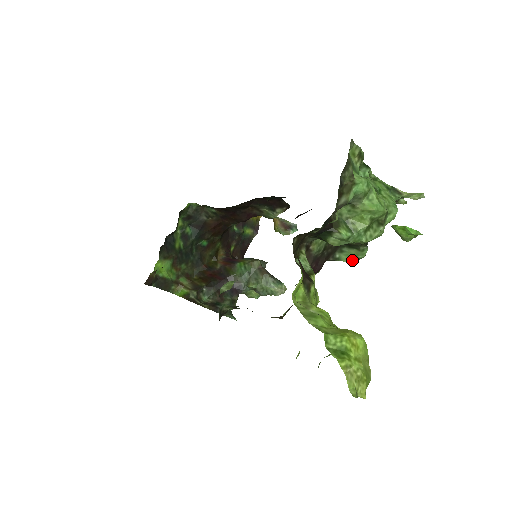
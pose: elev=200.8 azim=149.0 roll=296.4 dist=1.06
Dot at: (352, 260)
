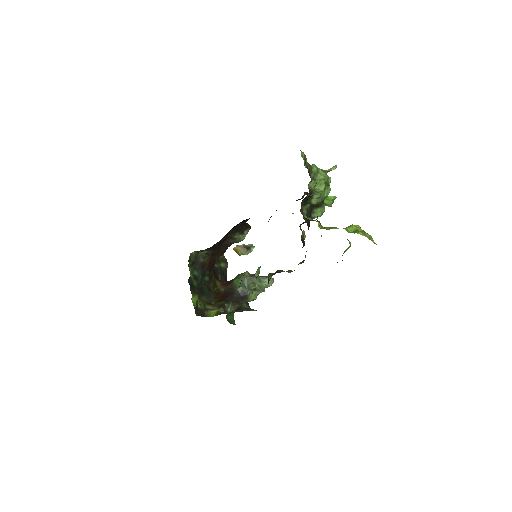
Dot at: (320, 215)
